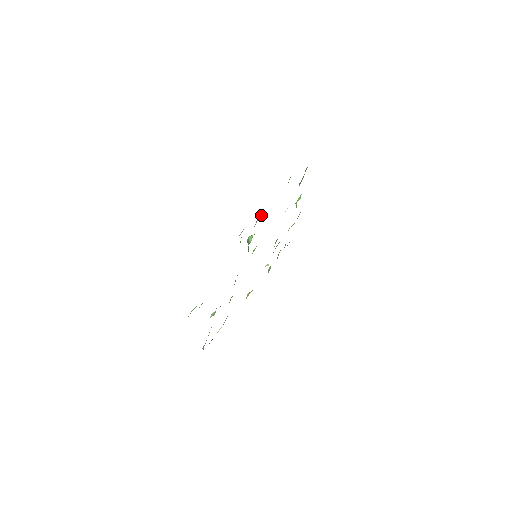
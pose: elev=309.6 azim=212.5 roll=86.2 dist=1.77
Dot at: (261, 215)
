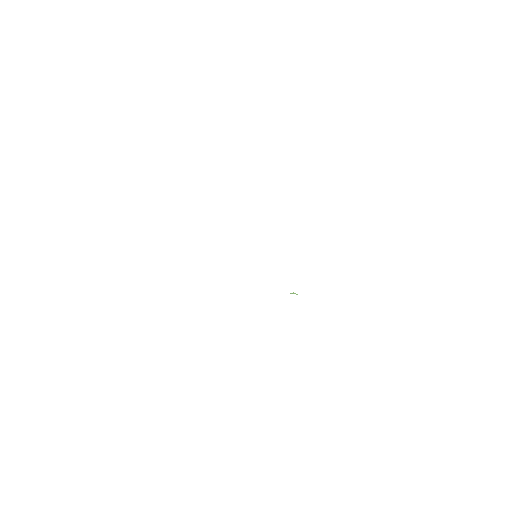
Dot at: occluded
